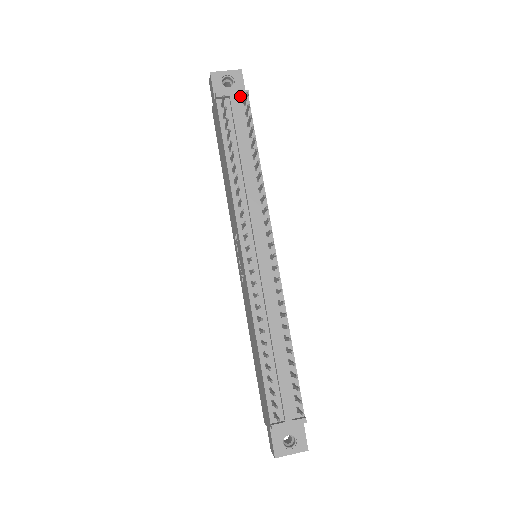
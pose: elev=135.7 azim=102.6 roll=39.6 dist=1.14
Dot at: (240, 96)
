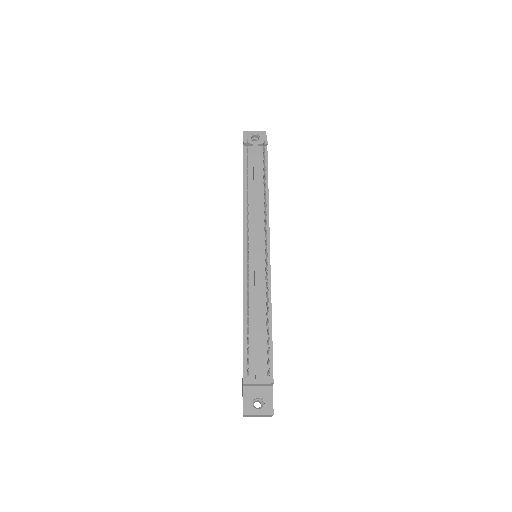
Dot at: (261, 145)
